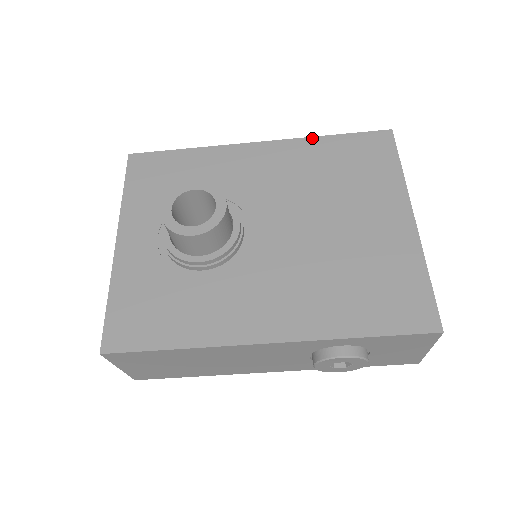
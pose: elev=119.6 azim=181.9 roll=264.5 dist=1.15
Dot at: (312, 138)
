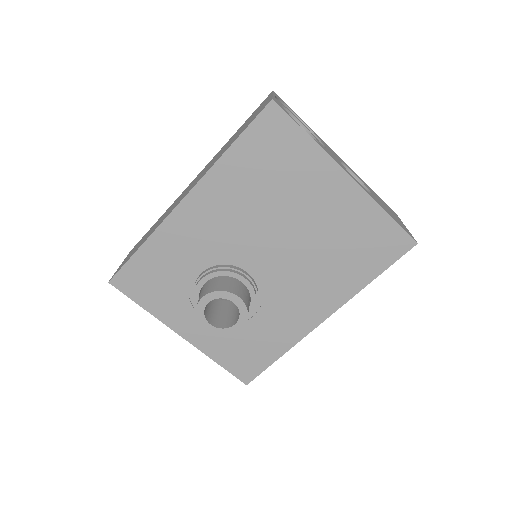
Dot at: (218, 162)
